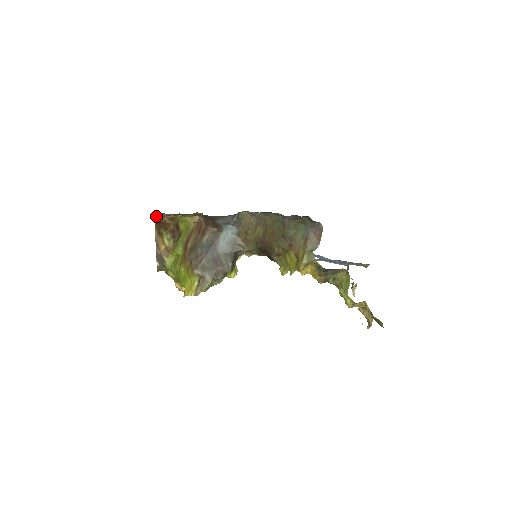
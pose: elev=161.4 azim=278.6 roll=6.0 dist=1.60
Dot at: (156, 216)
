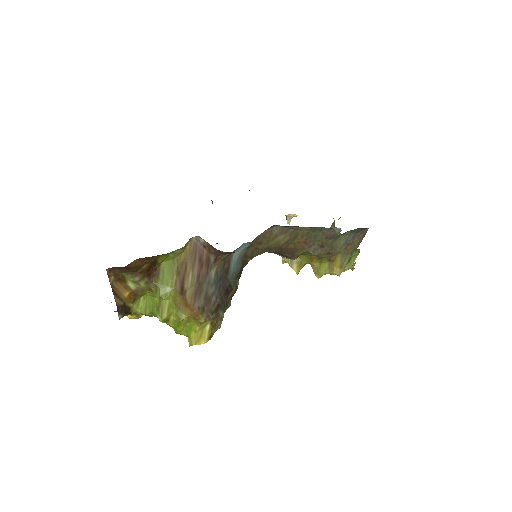
Dot at: occluded
